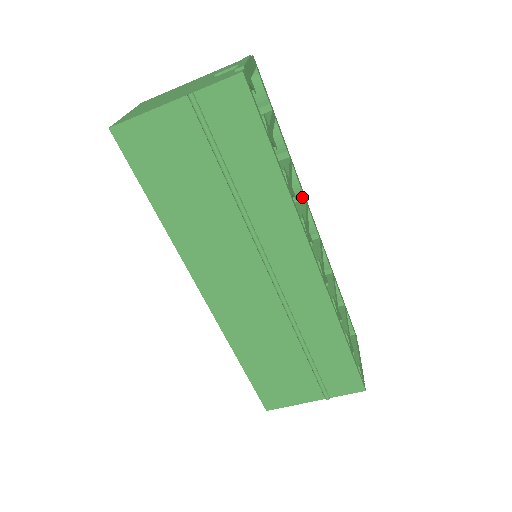
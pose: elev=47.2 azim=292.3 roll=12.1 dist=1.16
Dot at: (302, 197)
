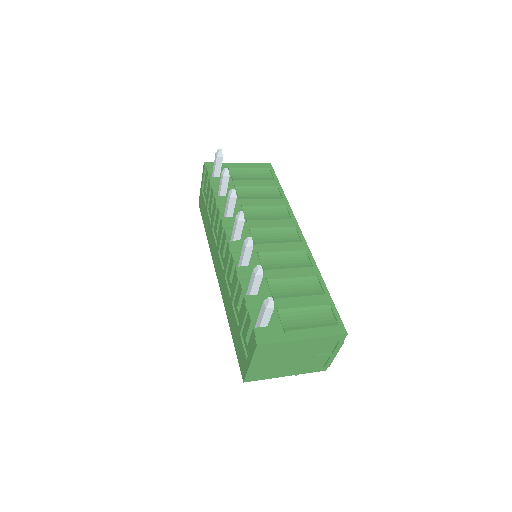
Dot at: occluded
